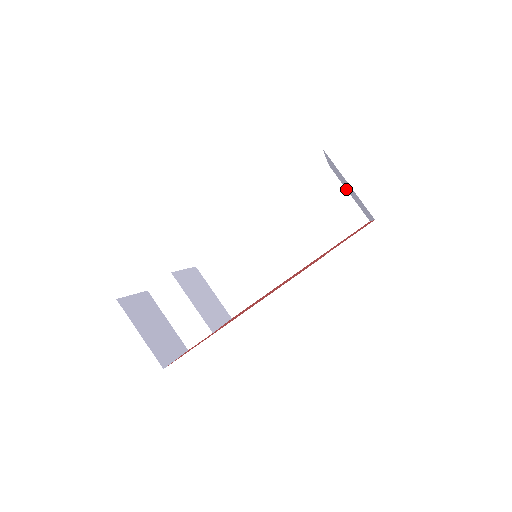
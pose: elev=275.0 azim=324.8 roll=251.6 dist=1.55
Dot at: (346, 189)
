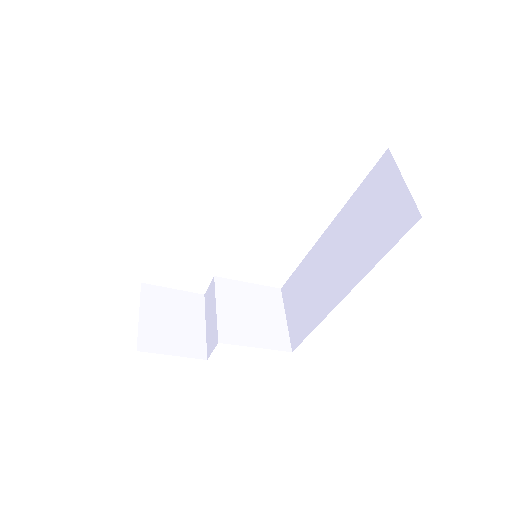
Dot at: occluded
